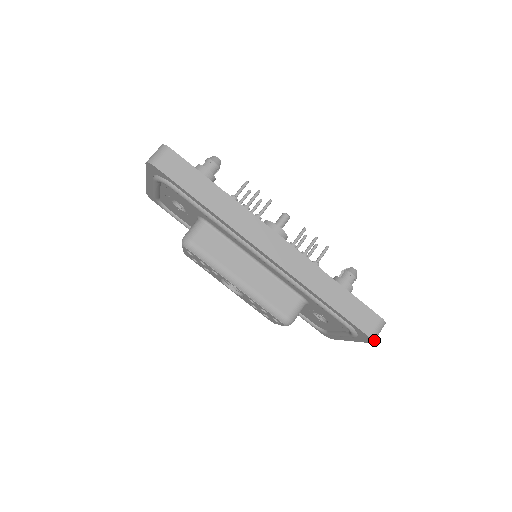
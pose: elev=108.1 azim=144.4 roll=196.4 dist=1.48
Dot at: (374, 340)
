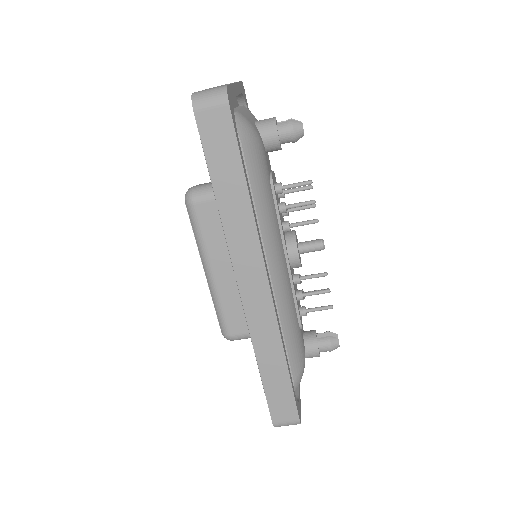
Dot at: (277, 426)
